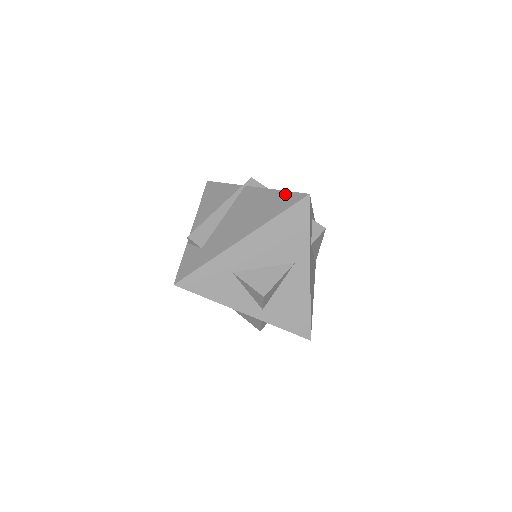
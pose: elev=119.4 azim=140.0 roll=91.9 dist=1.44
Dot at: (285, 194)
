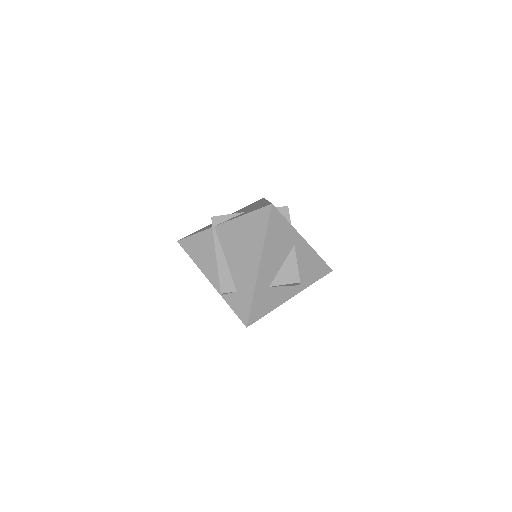
Dot at: (254, 215)
